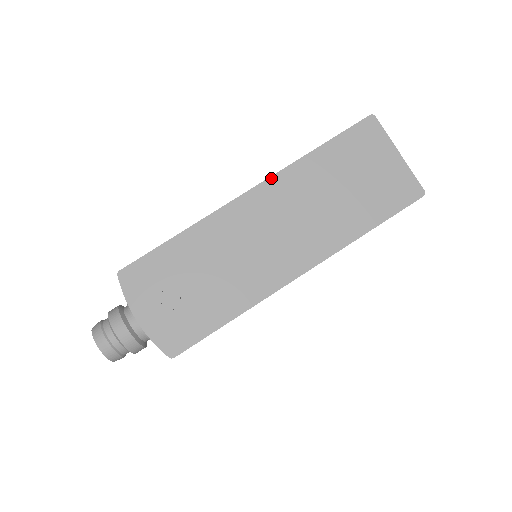
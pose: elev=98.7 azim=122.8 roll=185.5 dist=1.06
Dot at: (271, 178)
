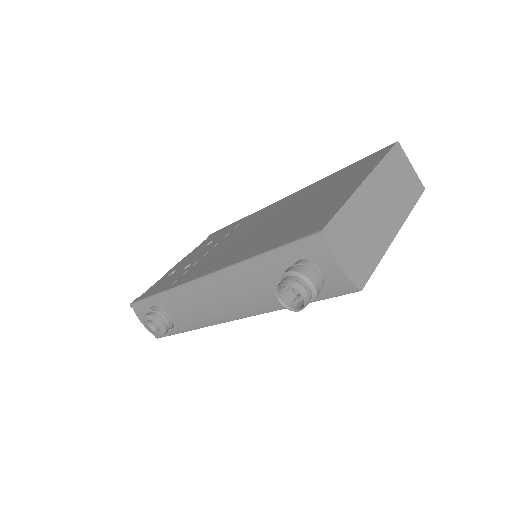
Dot at: (372, 172)
